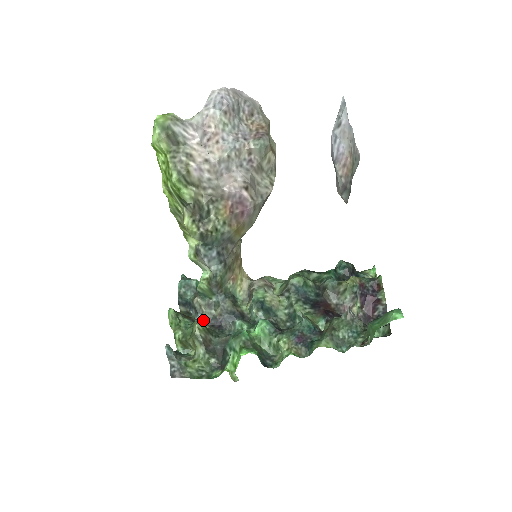
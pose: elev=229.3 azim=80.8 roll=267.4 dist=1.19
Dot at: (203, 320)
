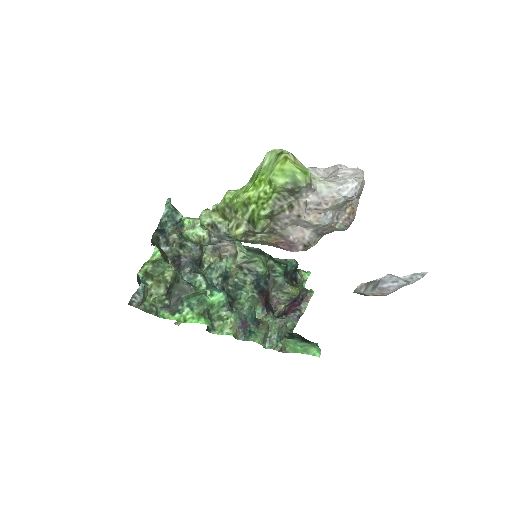
Dot at: (169, 253)
